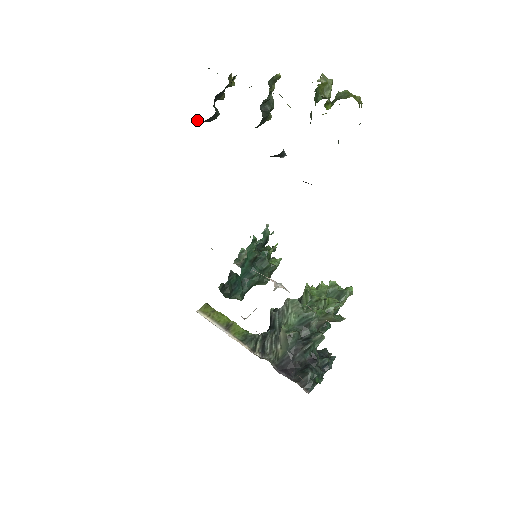
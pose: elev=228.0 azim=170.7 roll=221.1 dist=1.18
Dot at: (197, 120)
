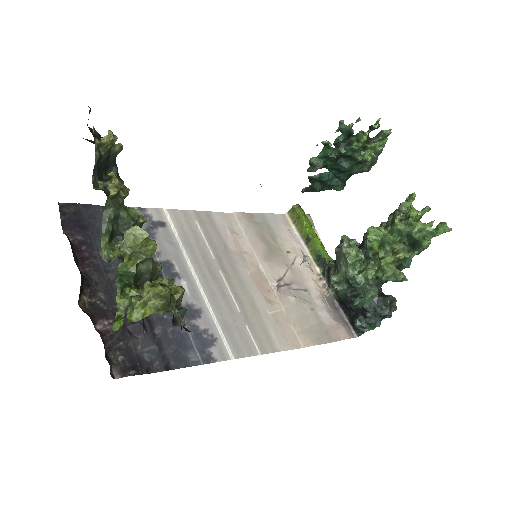
Dot at: occluded
